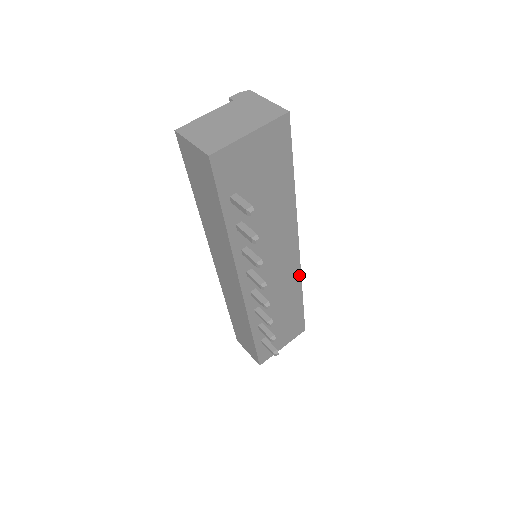
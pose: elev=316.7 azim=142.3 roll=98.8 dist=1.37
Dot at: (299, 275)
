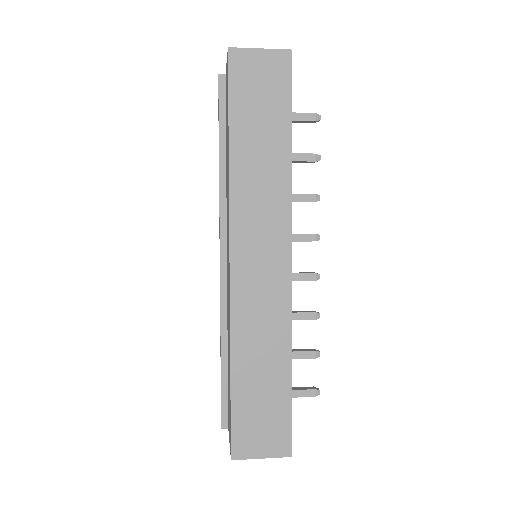
Dot at: occluded
